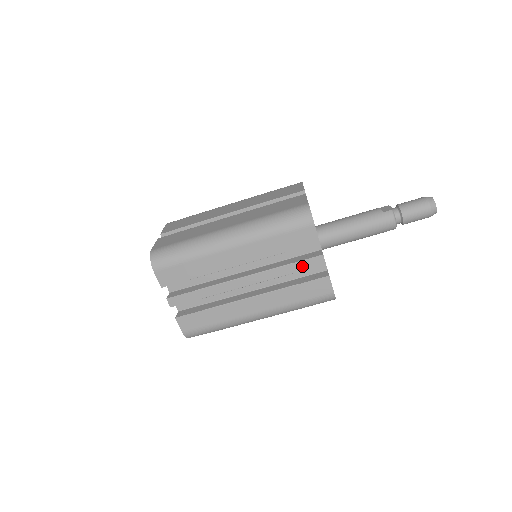
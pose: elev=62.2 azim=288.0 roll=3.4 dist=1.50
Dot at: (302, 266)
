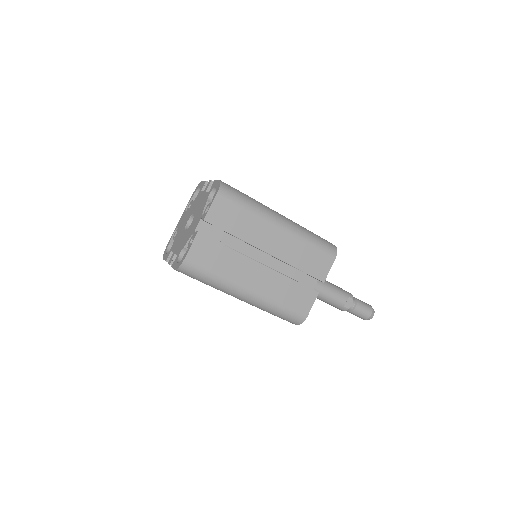
Dot at: occluded
